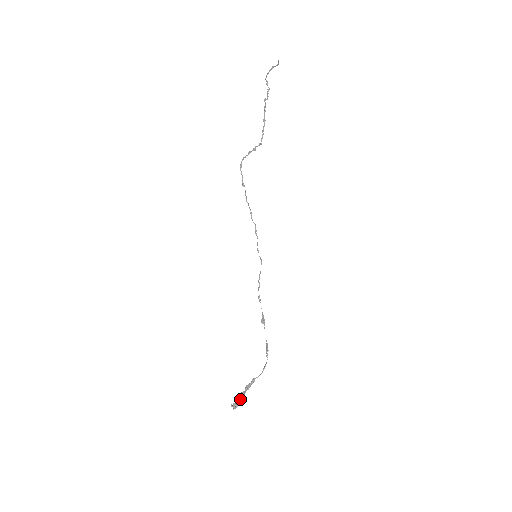
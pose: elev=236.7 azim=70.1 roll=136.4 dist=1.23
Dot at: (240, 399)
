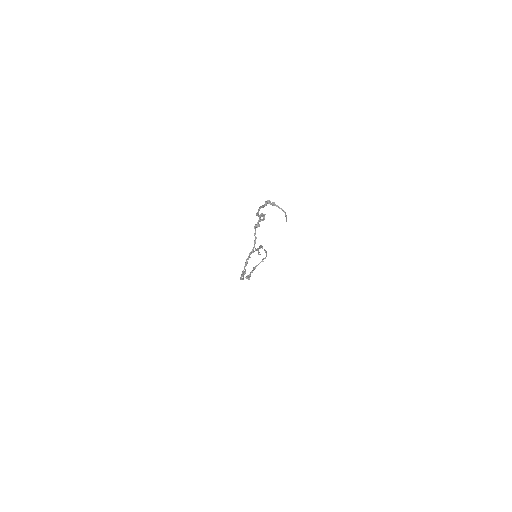
Dot at: occluded
